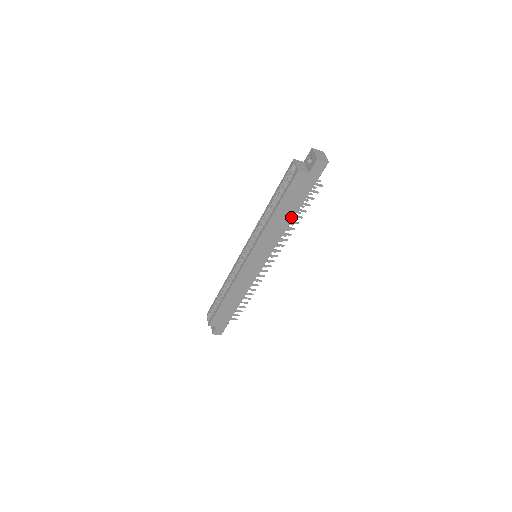
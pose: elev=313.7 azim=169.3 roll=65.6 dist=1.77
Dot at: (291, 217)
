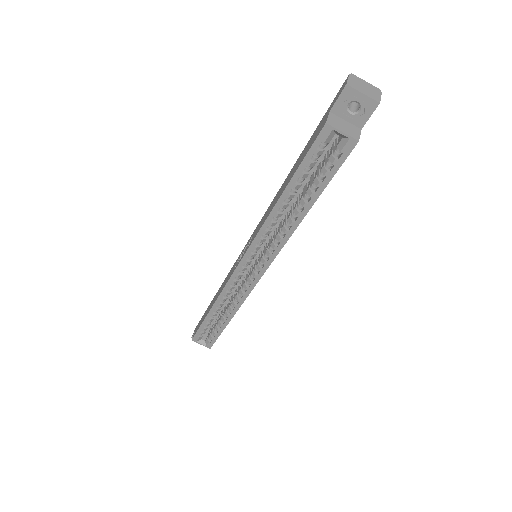
Dot at: occluded
